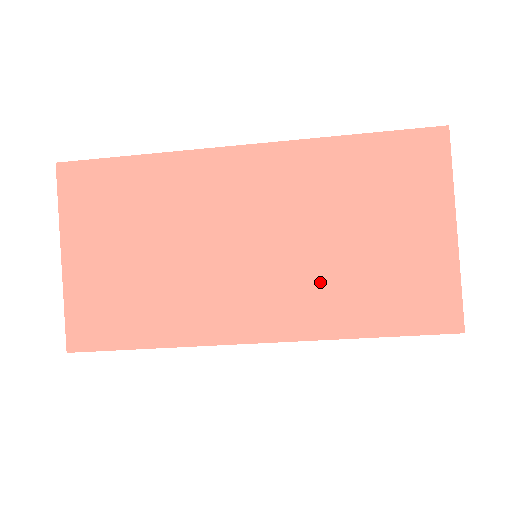
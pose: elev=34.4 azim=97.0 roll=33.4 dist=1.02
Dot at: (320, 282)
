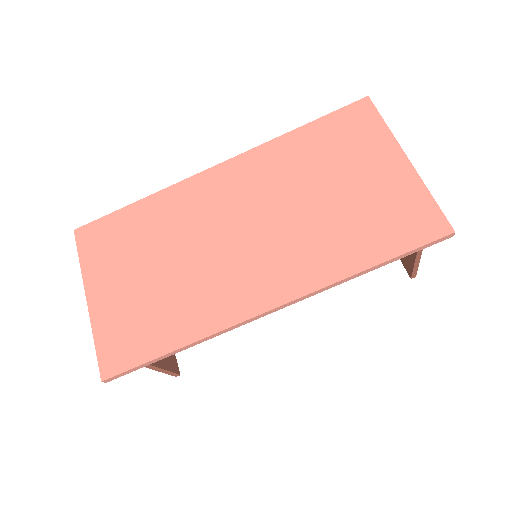
Dot at: (311, 238)
